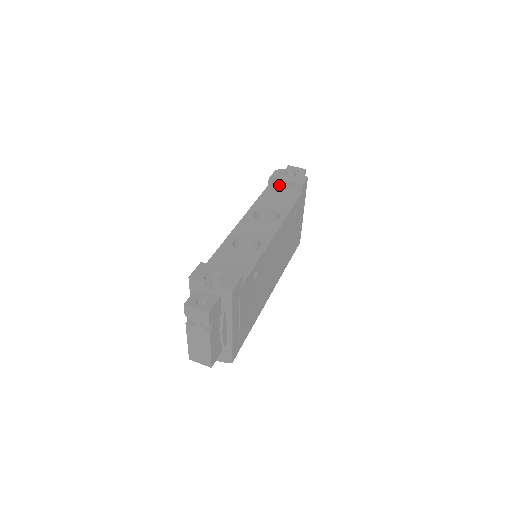
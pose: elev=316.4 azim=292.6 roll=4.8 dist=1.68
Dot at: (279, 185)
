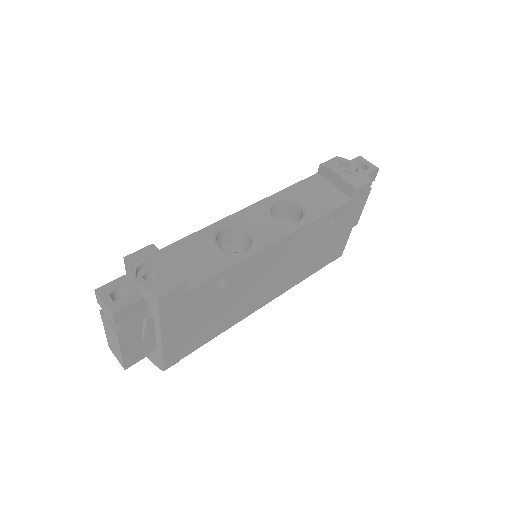
Dot at: (329, 178)
